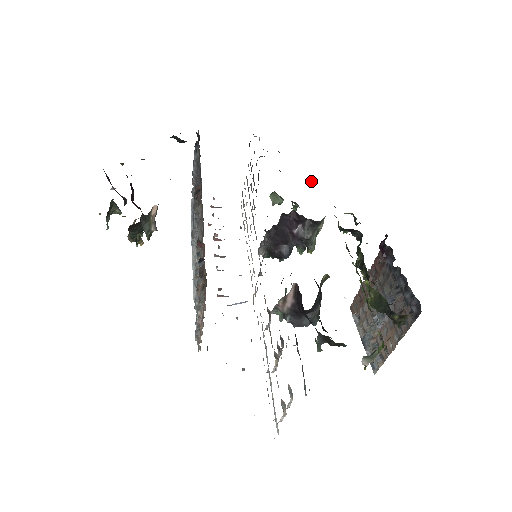
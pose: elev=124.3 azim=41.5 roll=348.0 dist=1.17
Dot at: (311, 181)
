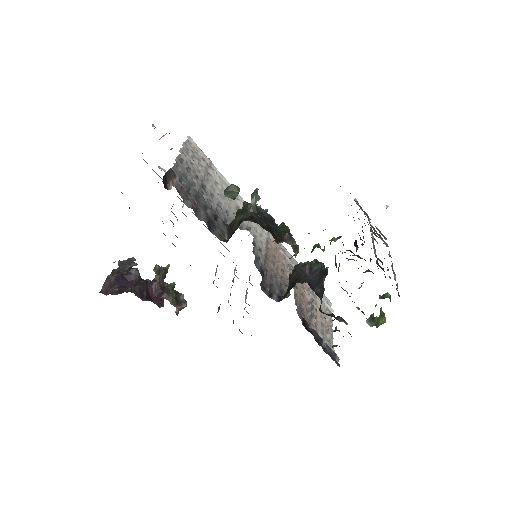
Dot at: occluded
